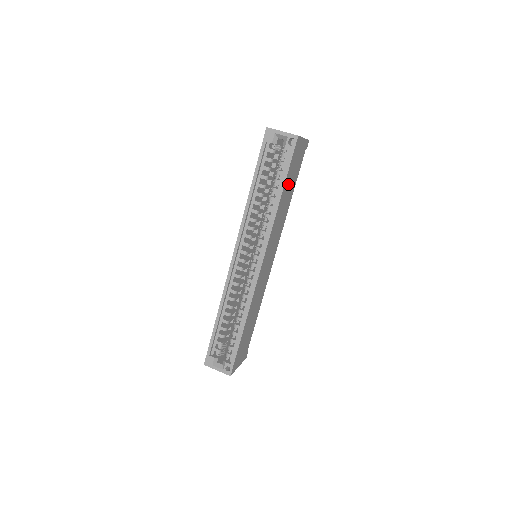
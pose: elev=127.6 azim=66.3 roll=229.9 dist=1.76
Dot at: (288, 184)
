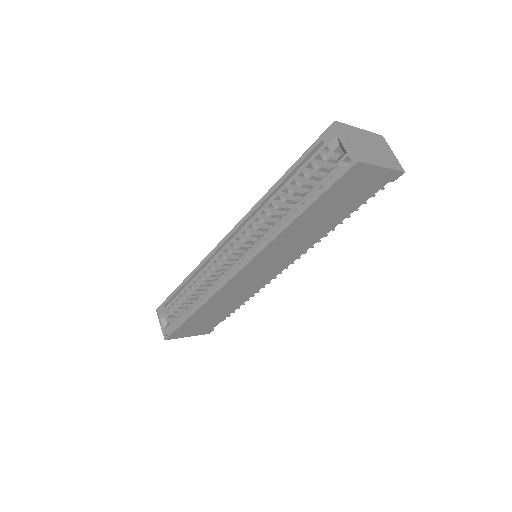
Dot at: (322, 210)
